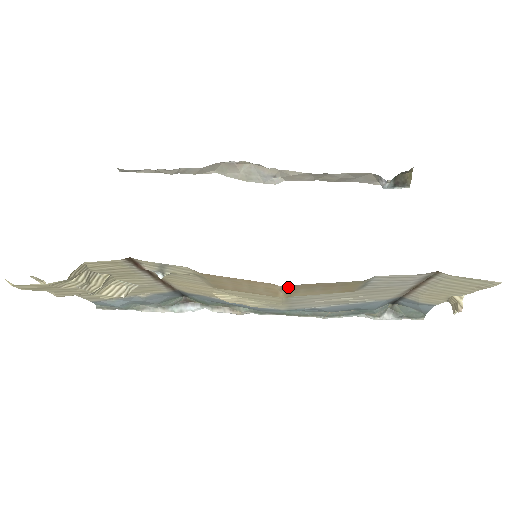
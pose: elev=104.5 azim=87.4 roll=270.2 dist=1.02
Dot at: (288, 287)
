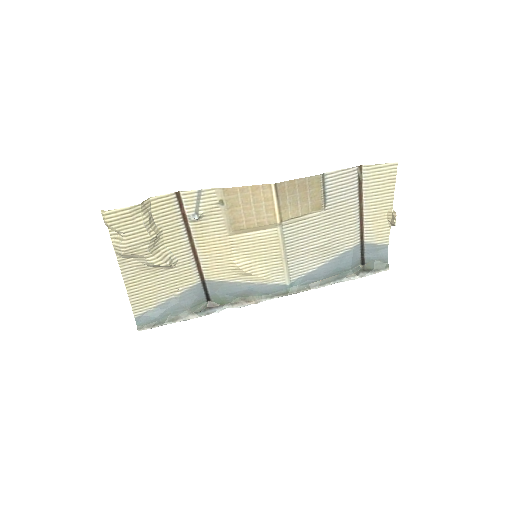
Dot at: (278, 188)
